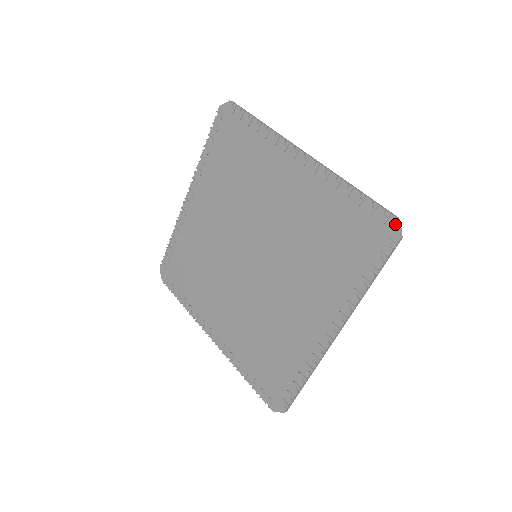
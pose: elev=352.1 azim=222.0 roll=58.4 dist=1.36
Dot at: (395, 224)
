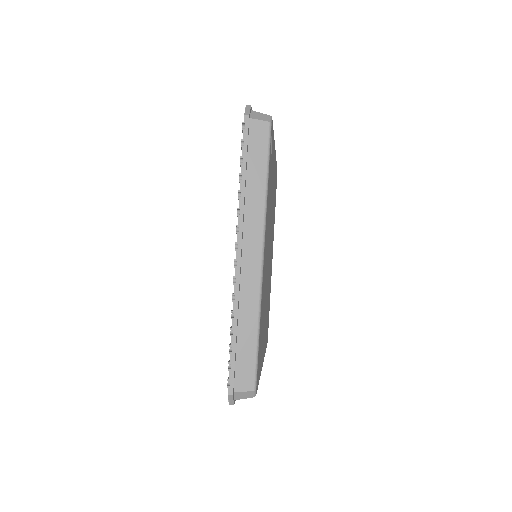
Dot at: (228, 395)
